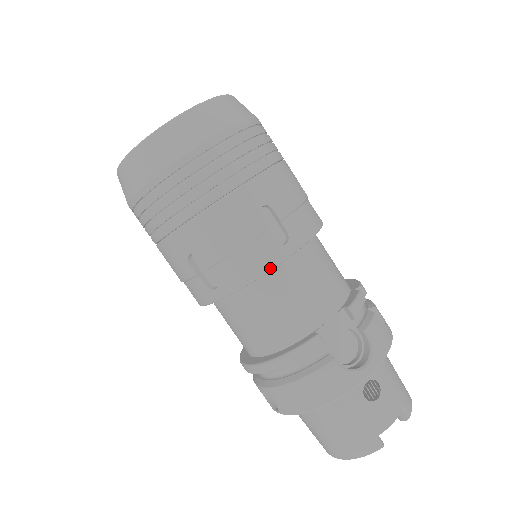
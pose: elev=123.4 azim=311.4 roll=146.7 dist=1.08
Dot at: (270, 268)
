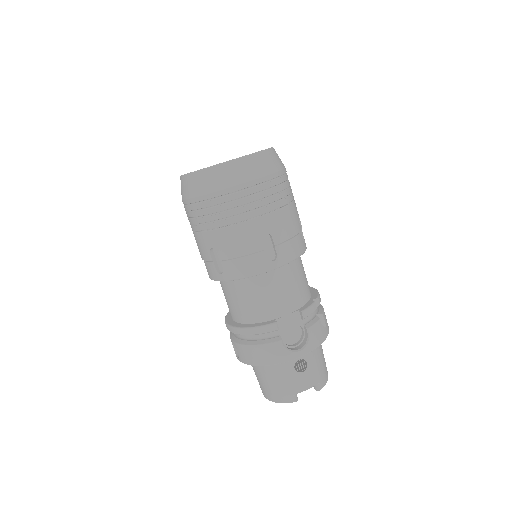
Dot at: (259, 273)
